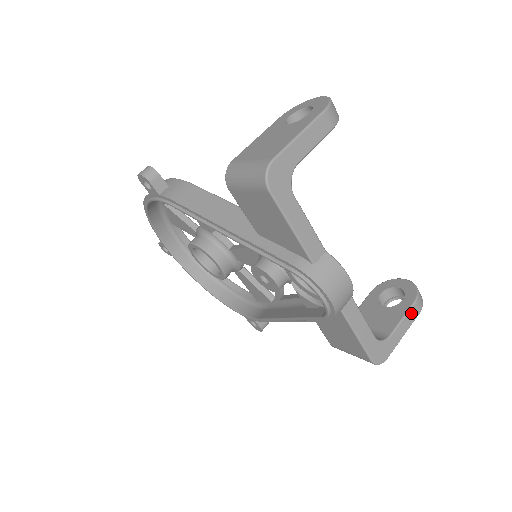
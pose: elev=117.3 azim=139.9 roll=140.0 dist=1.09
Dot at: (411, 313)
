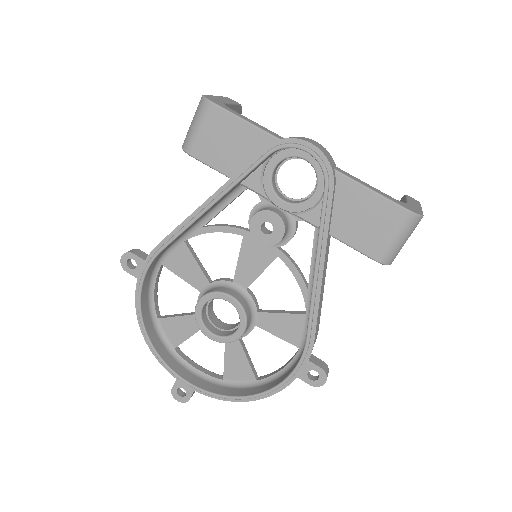
Dot at: (411, 199)
